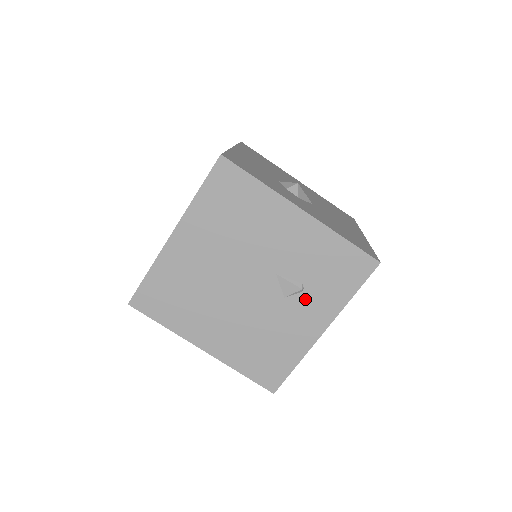
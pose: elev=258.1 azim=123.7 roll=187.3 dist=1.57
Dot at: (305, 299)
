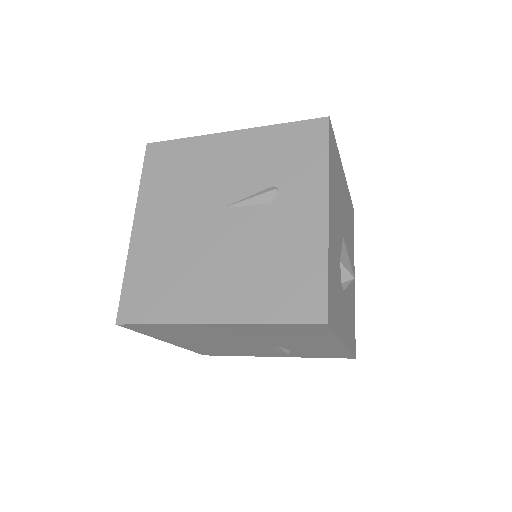
Dot at: occluded
